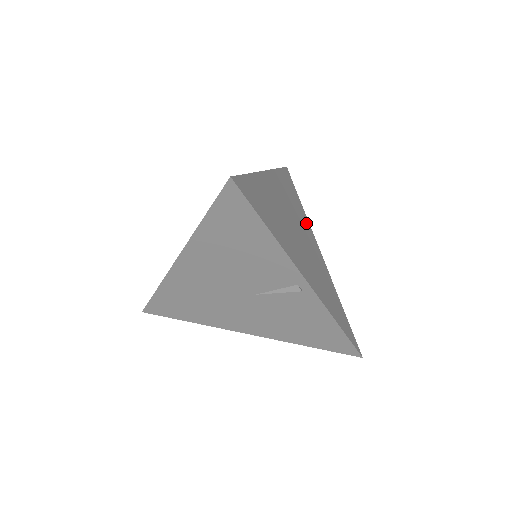
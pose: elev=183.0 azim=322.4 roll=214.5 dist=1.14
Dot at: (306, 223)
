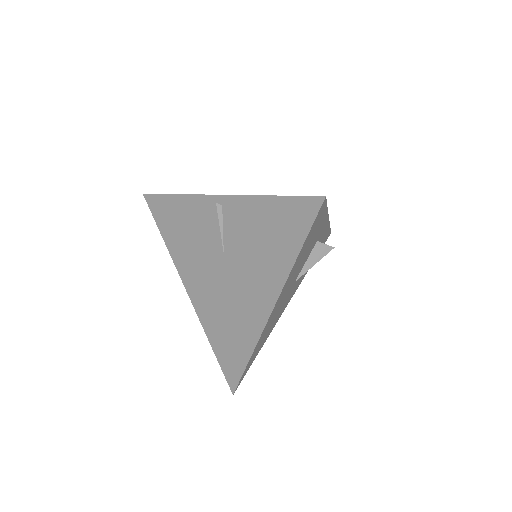
Dot at: occluded
